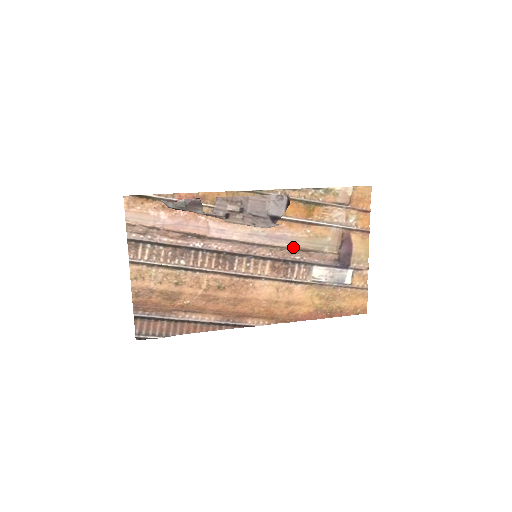
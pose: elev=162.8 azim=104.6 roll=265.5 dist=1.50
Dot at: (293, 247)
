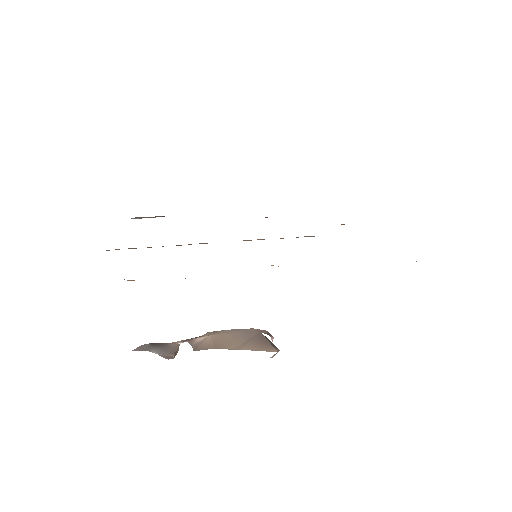
Dot at: occluded
